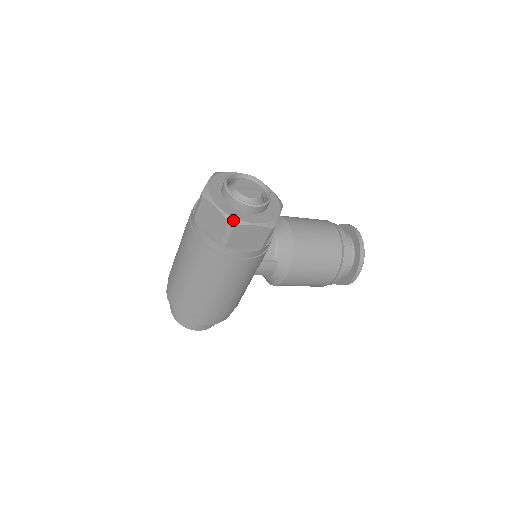
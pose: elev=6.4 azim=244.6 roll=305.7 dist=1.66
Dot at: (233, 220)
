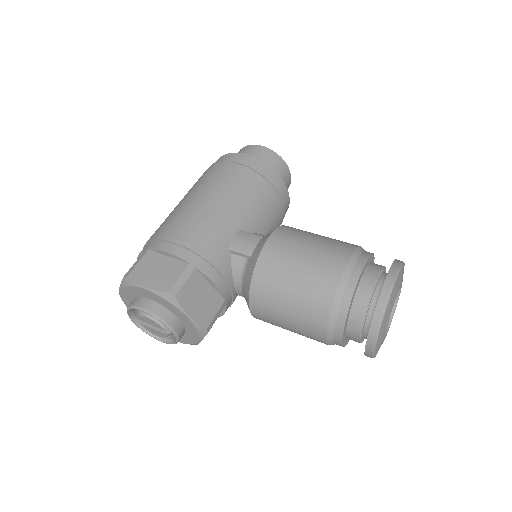
Dot at: occluded
